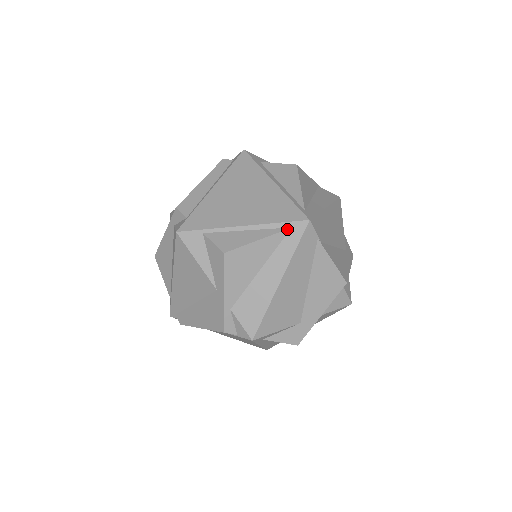
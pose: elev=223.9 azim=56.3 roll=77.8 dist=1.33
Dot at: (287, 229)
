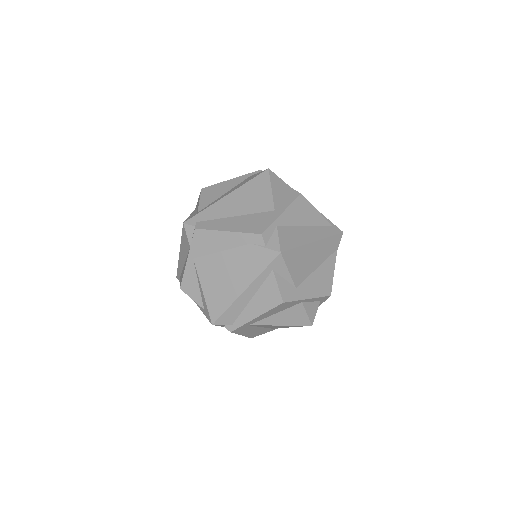
Dot at: (331, 224)
